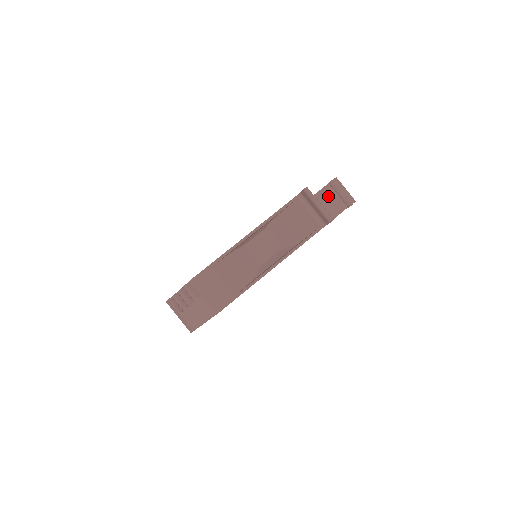
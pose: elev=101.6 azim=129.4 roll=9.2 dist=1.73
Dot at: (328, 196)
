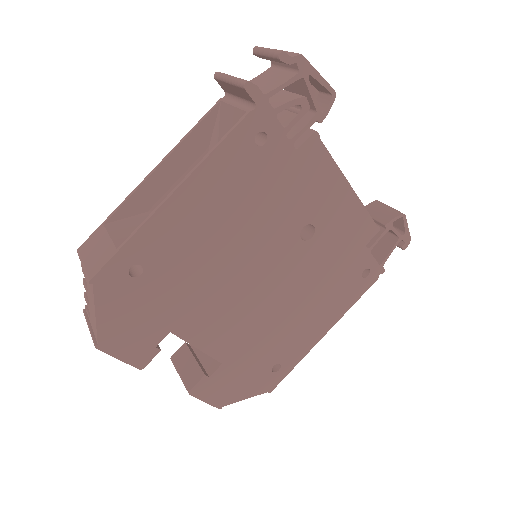
Dot at: (266, 77)
